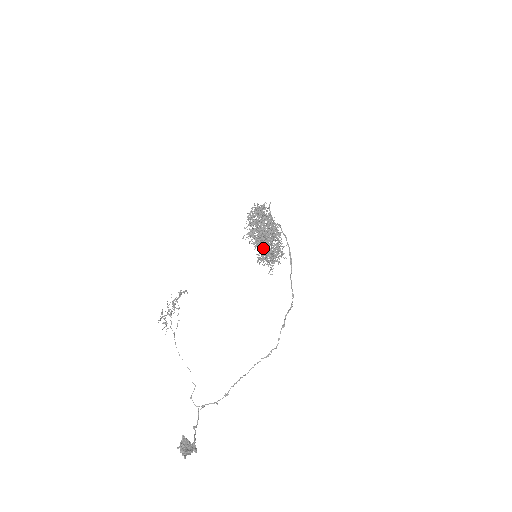
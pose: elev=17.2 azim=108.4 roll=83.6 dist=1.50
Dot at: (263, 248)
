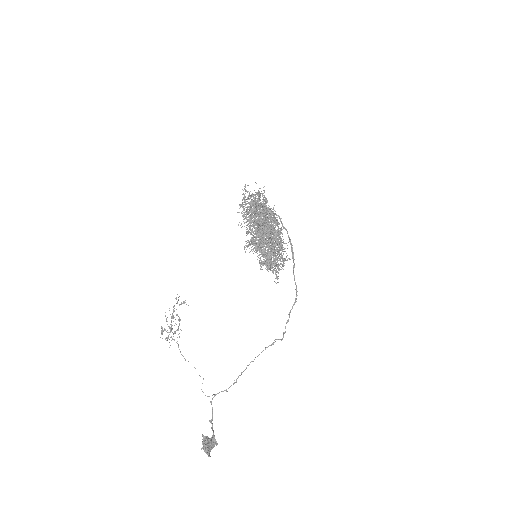
Dot at: occluded
